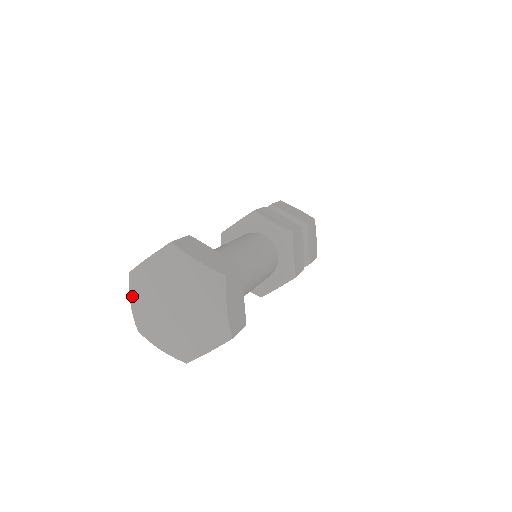
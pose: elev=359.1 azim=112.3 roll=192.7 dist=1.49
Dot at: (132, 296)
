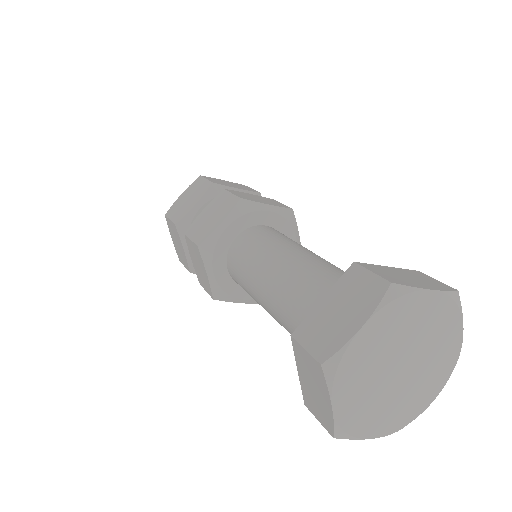
Dot at: (335, 396)
